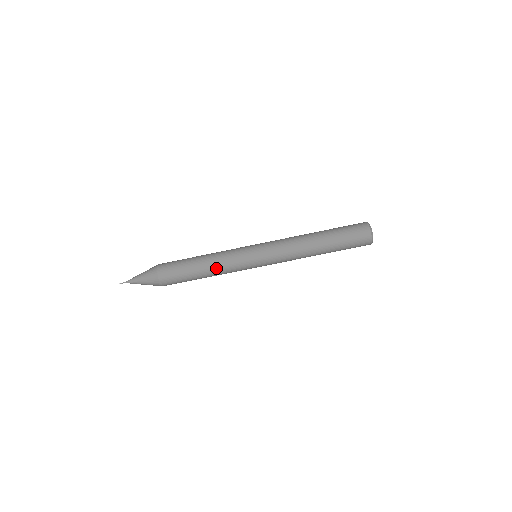
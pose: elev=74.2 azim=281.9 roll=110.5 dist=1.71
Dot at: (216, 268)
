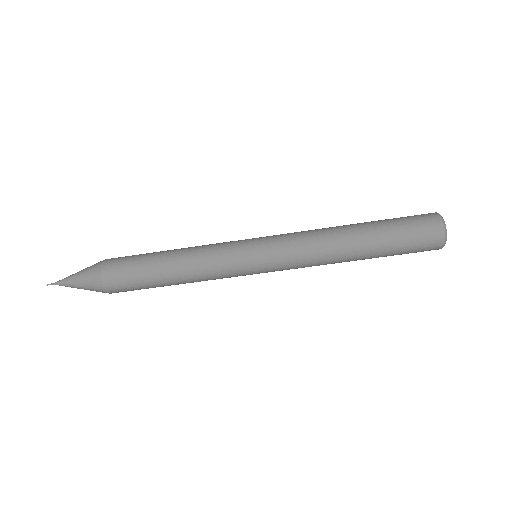
Dot at: (190, 265)
